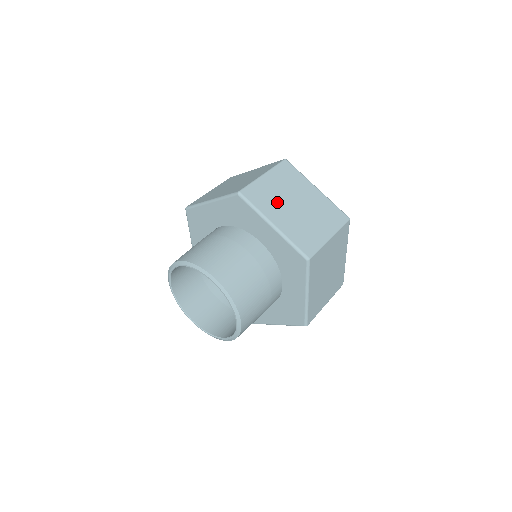
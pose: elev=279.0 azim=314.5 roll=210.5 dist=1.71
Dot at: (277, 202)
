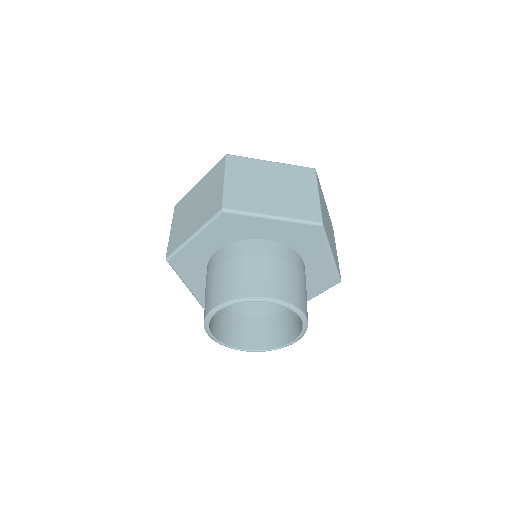
Dot at: (257, 195)
